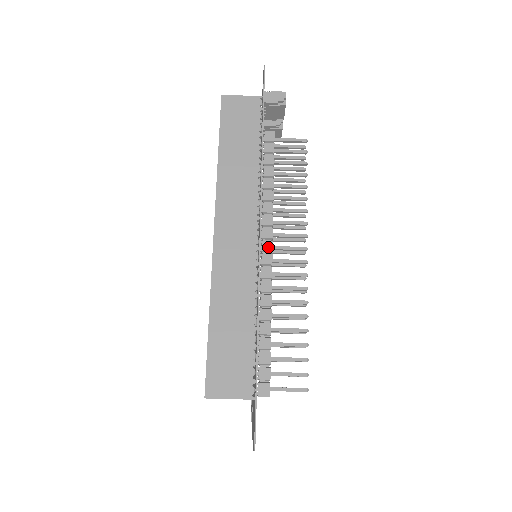
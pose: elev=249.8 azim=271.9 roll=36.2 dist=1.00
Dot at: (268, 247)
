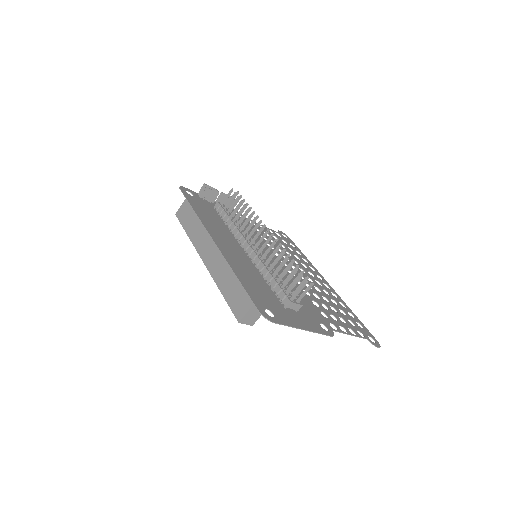
Dot at: (246, 245)
